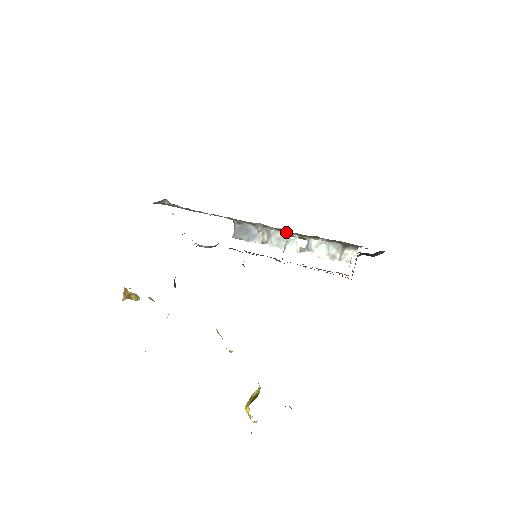
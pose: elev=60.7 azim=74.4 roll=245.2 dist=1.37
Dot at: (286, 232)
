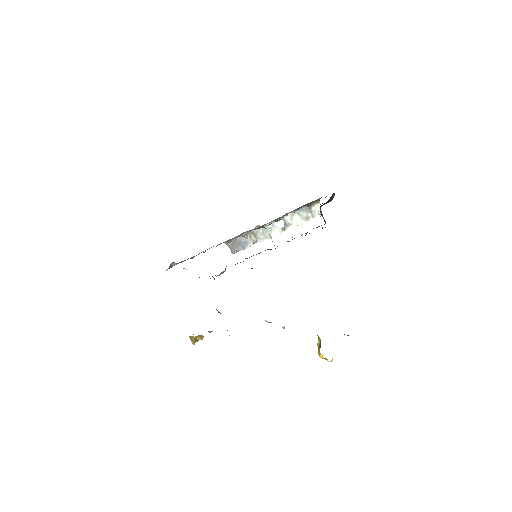
Dot at: (264, 225)
